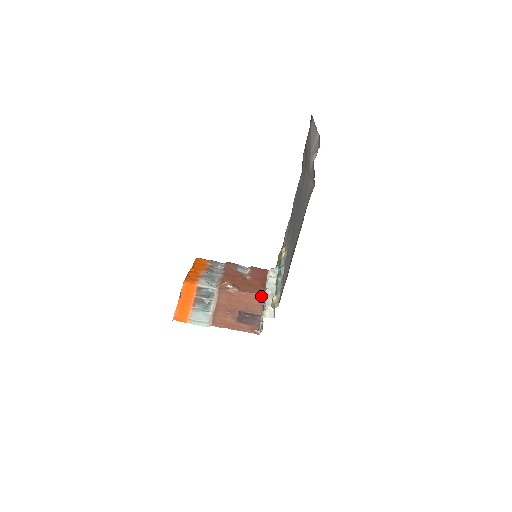
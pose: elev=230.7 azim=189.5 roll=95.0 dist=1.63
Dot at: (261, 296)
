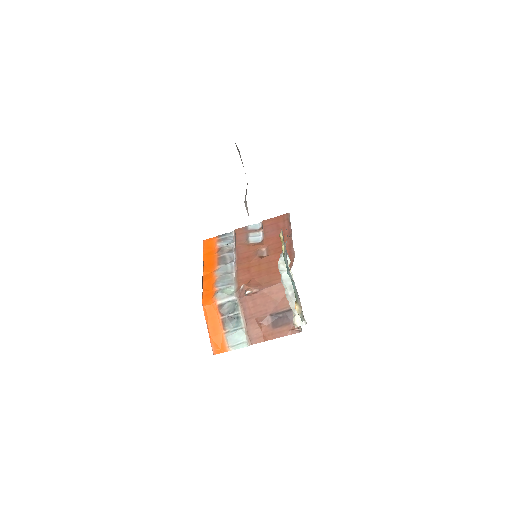
Dot at: occluded
